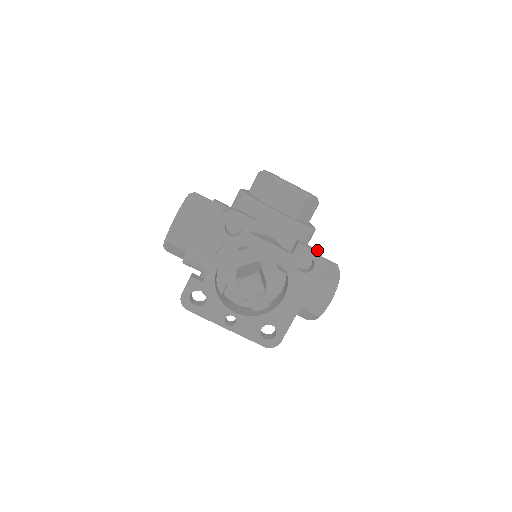
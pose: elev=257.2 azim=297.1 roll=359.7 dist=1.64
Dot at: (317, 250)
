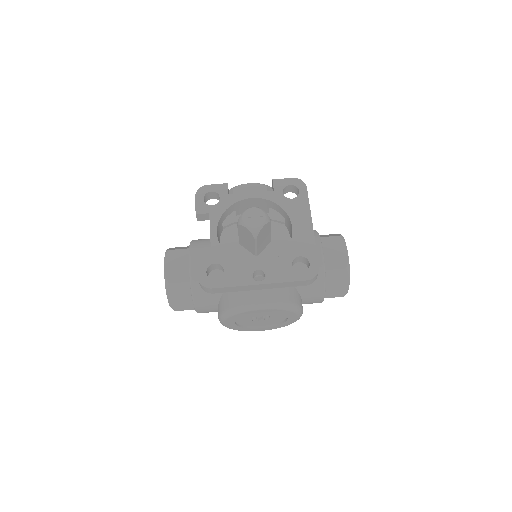
Dot at: occluded
